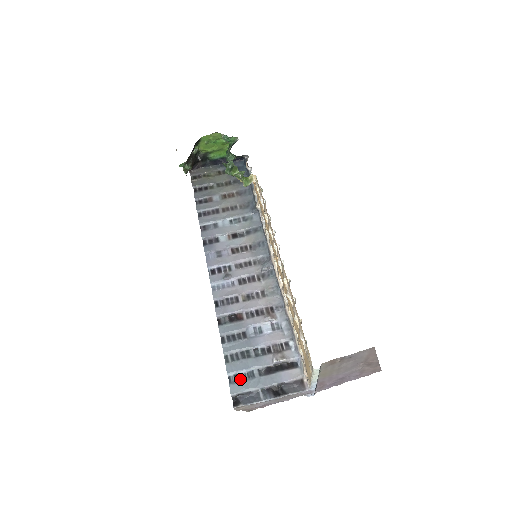
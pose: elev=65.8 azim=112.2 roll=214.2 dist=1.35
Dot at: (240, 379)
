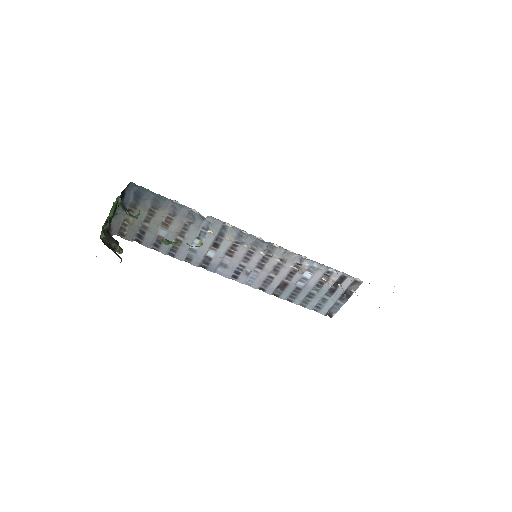
Dot at: (321, 306)
